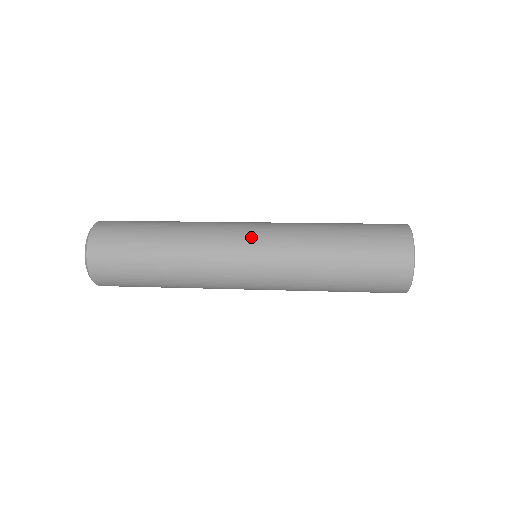
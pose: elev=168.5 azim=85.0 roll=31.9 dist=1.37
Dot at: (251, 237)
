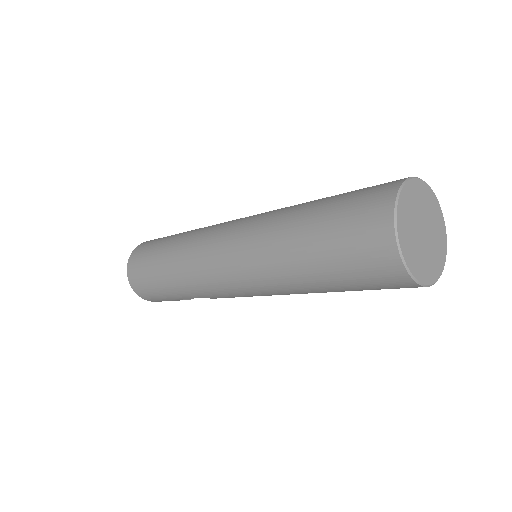
Dot at: (235, 222)
